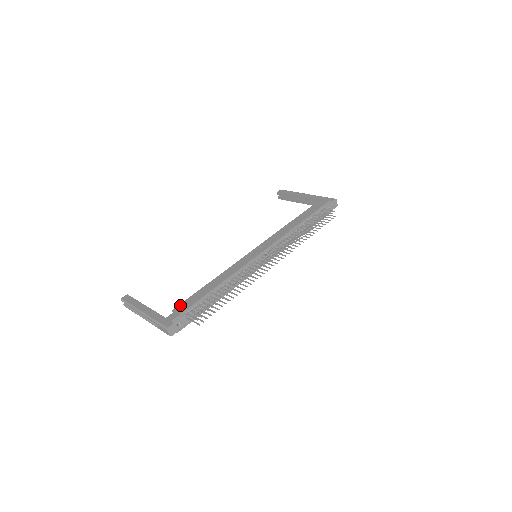
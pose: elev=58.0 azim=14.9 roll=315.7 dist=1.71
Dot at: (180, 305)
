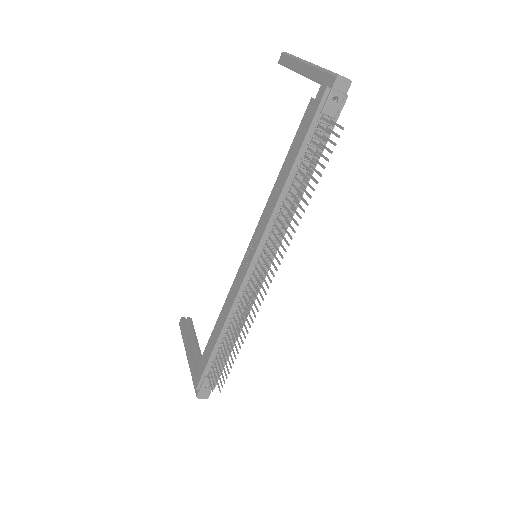
Dot at: (200, 362)
